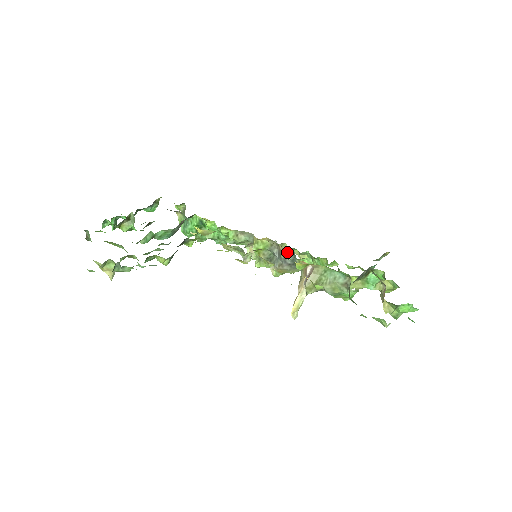
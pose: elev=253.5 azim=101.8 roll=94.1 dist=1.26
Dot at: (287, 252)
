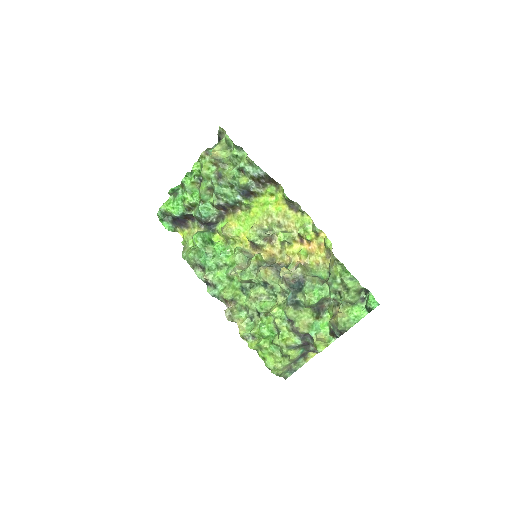
Dot at: (280, 265)
